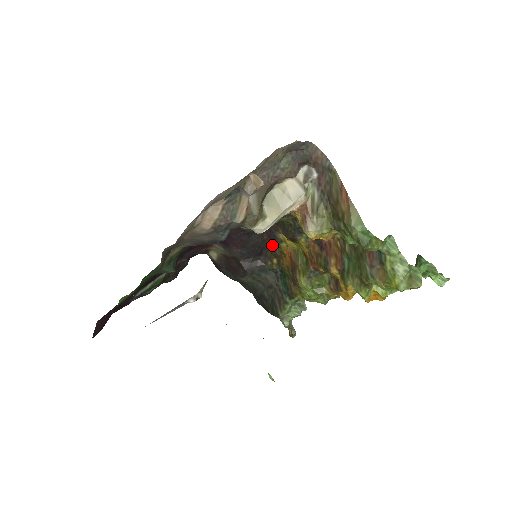
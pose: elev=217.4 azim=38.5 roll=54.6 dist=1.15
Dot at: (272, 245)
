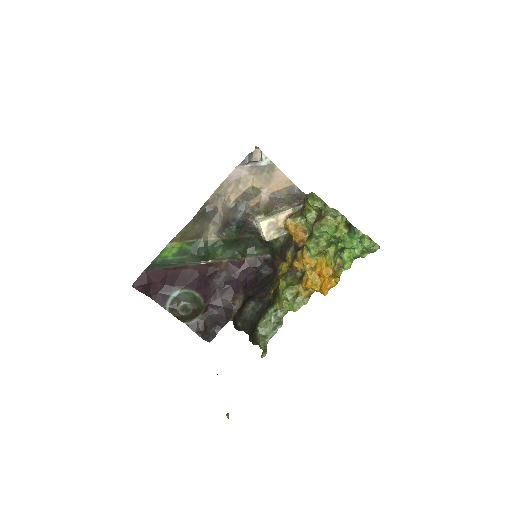
Dot at: (274, 279)
